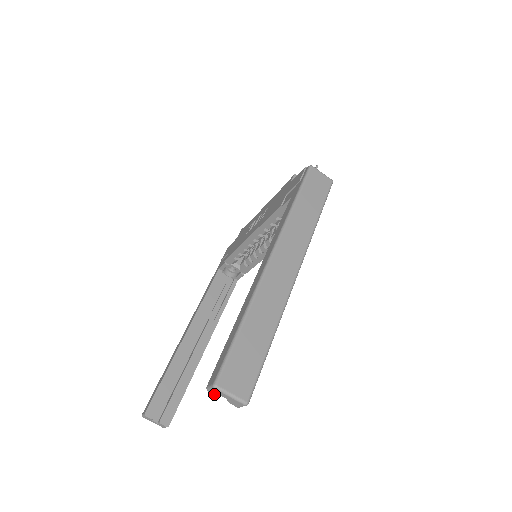
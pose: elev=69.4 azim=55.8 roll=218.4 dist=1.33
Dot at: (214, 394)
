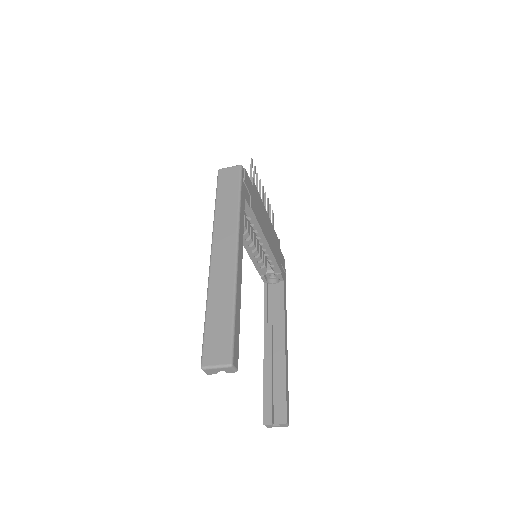
Dot at: occluded
